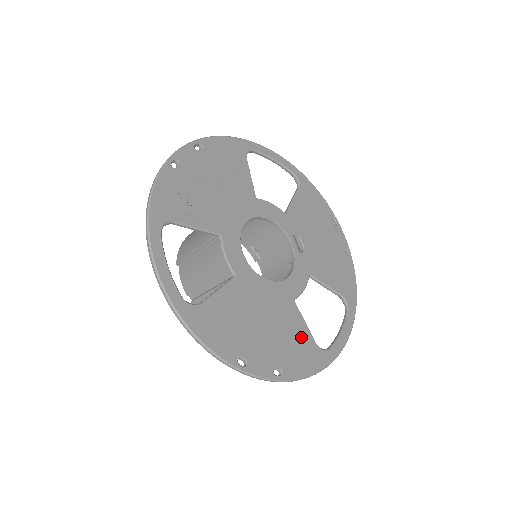
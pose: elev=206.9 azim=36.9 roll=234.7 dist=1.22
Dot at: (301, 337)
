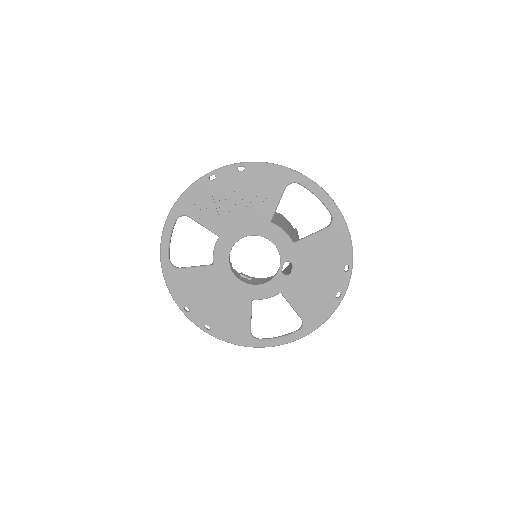
Dot at: (240, 322)
